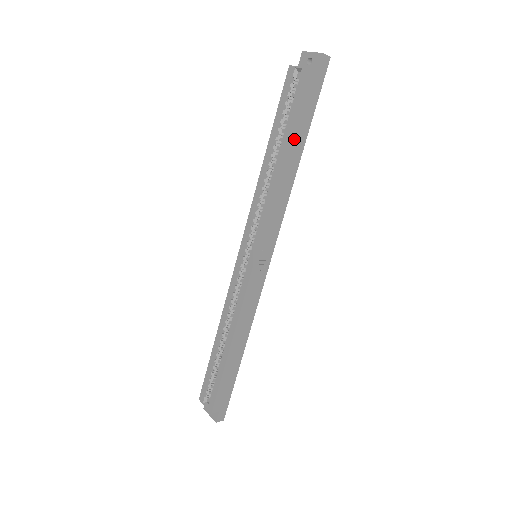
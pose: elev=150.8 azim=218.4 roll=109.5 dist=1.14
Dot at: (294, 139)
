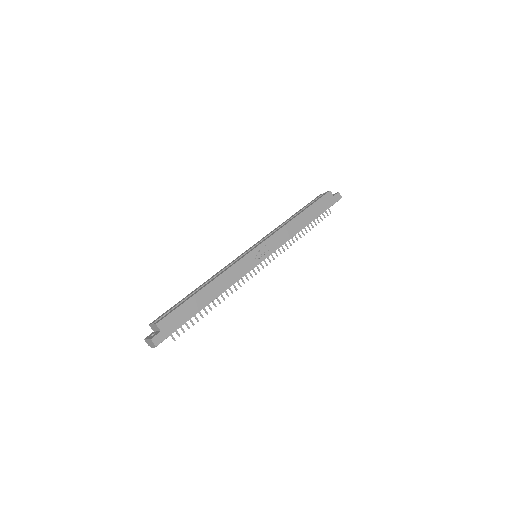
Dot at: (310, 211)
